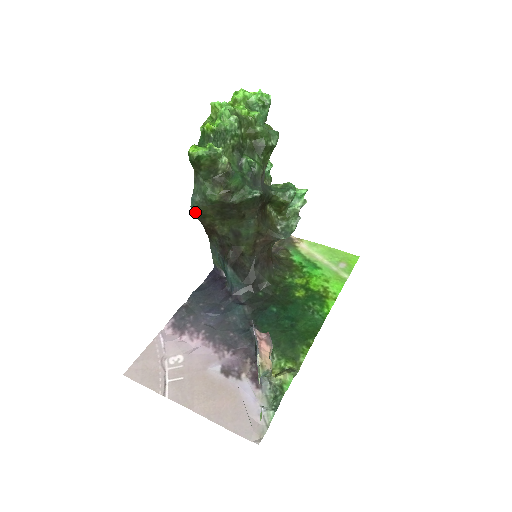
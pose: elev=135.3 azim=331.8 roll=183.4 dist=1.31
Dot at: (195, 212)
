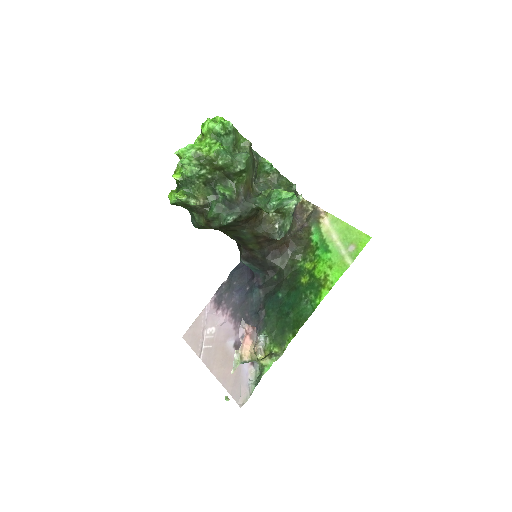
Dot at: (200, 228)
